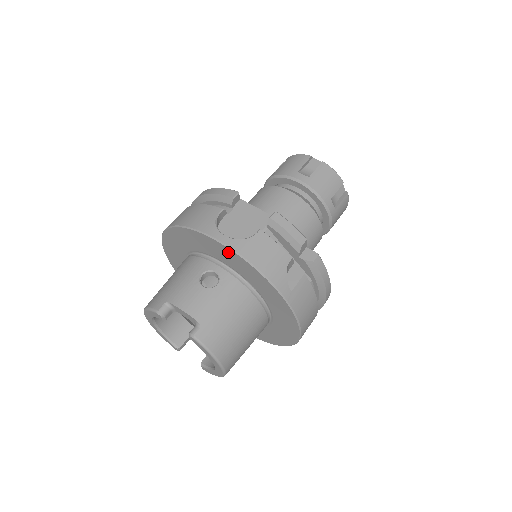
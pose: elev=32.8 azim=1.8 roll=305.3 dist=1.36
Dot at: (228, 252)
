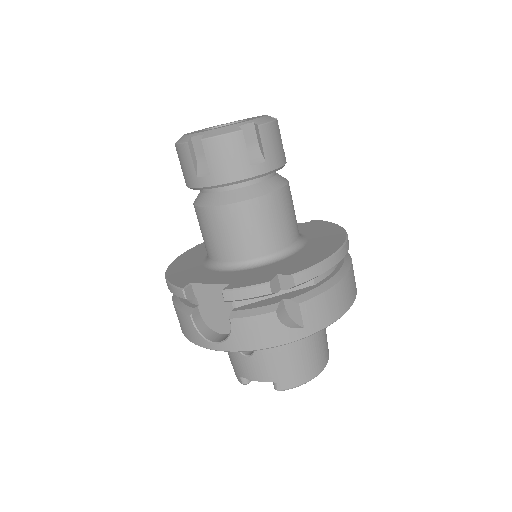
Dot at: occluded
